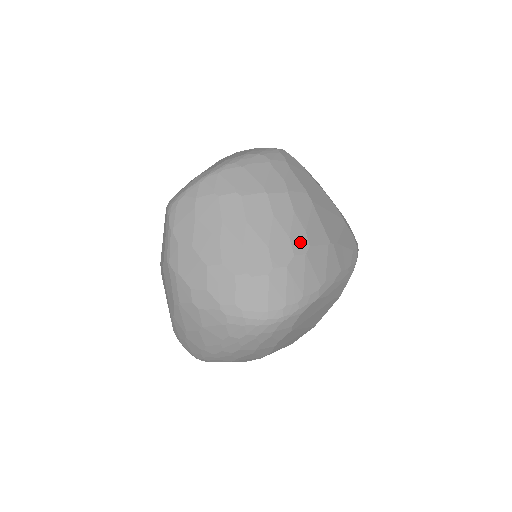
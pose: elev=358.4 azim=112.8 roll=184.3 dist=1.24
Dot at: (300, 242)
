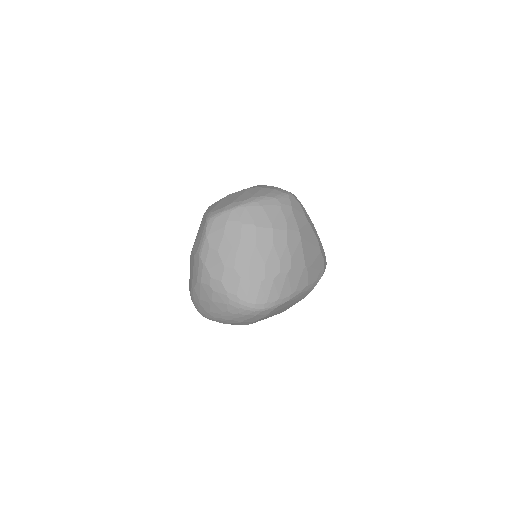
Dot at: (286, 265)
